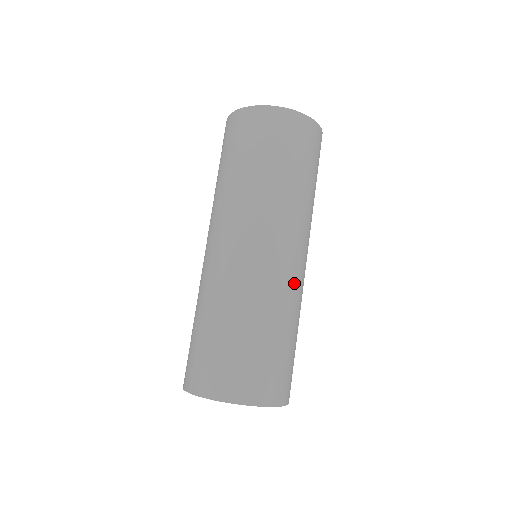
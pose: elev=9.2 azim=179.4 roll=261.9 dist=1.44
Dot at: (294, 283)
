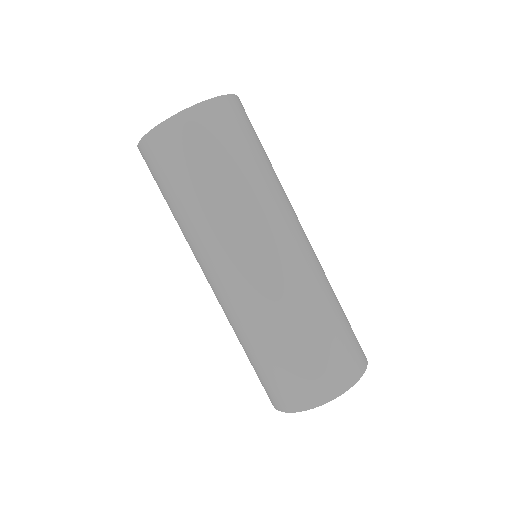
Dot at: (294, 276)
